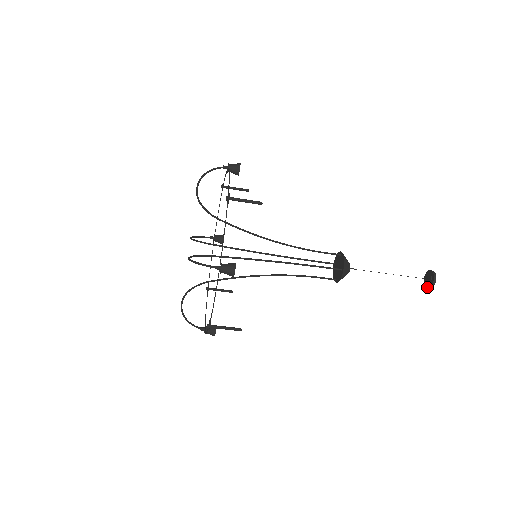
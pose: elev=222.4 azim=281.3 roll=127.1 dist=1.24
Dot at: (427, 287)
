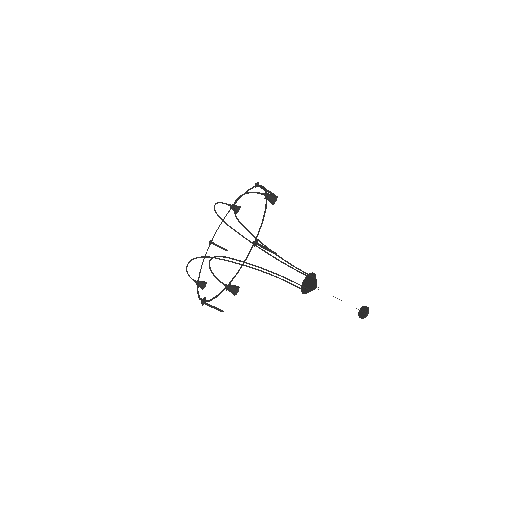
Dot at: (359, 316)
